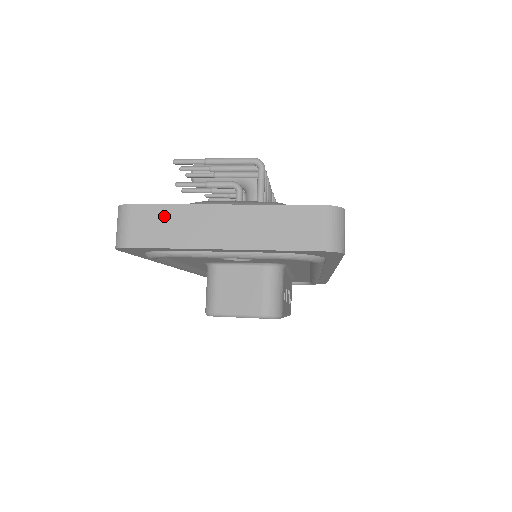
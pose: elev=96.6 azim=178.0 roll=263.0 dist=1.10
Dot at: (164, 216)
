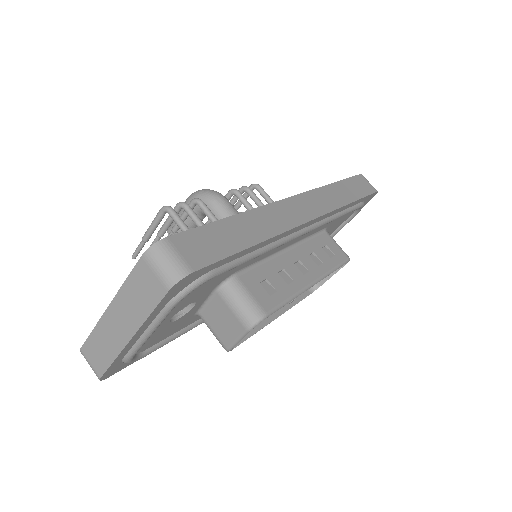
Dot at: (95, 343)
